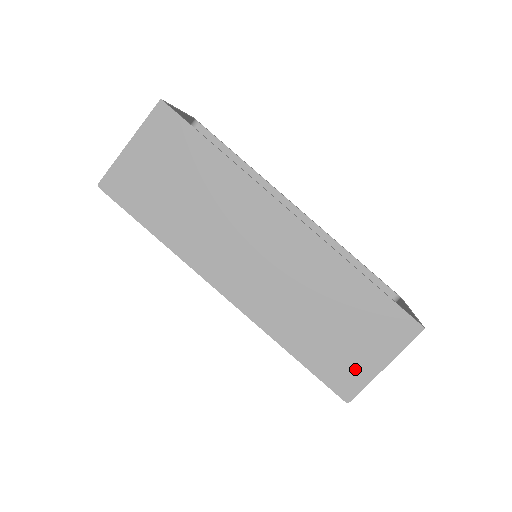
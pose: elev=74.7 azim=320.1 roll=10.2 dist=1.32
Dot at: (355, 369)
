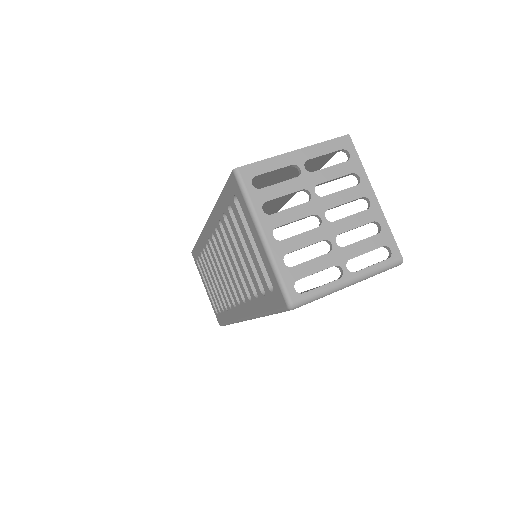
Dot at: occluded
